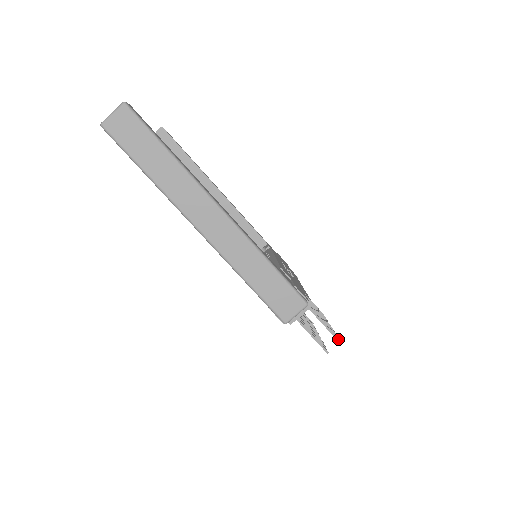
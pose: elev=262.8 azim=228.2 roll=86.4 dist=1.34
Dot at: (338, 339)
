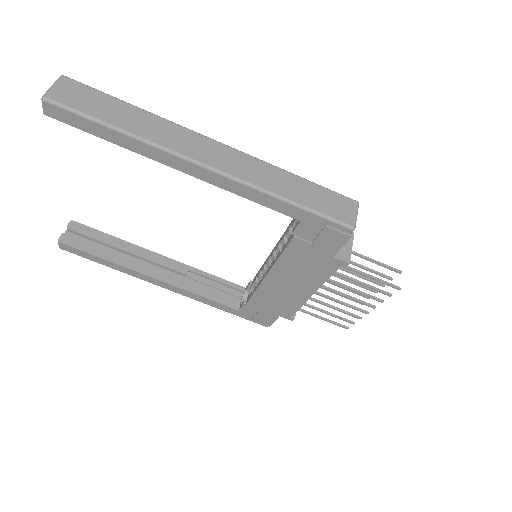
Dot at: (397, 270)
